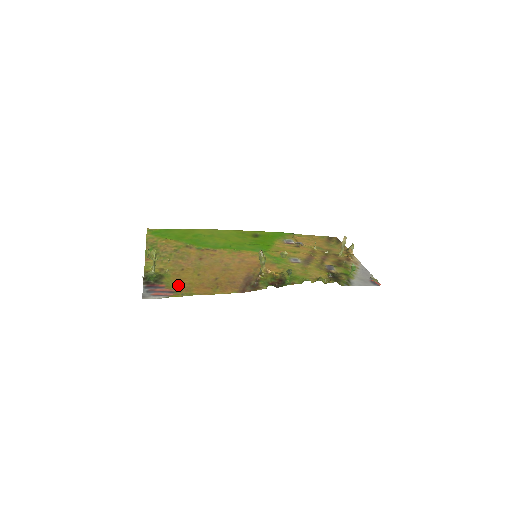
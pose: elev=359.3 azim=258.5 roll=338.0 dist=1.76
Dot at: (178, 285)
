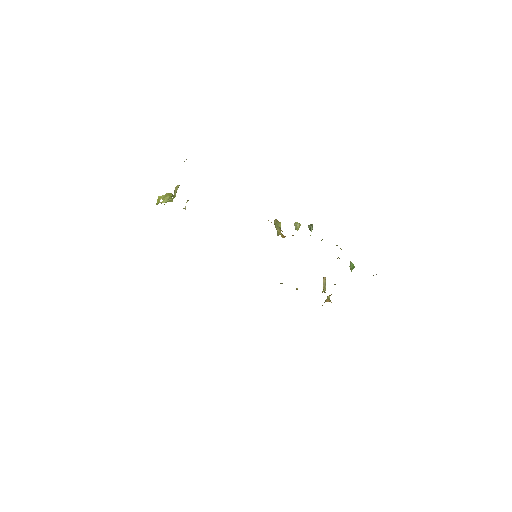
Dot at: occluded
